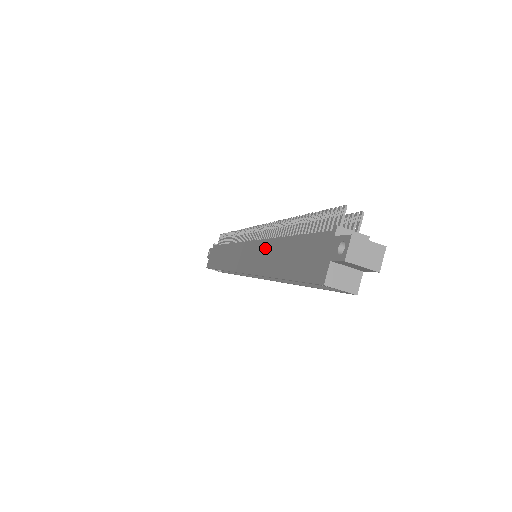
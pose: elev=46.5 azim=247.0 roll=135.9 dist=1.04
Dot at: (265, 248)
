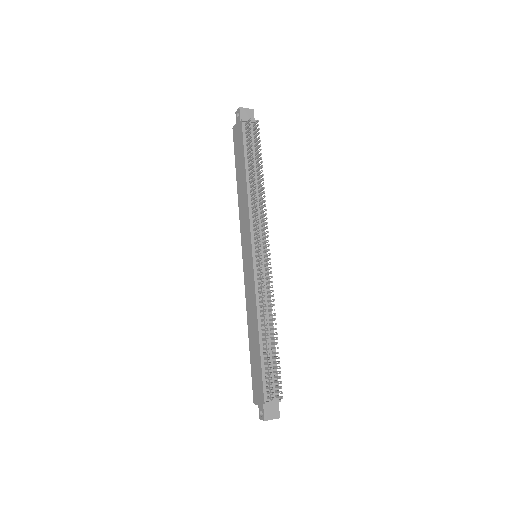
Dot at: (253, 302)
